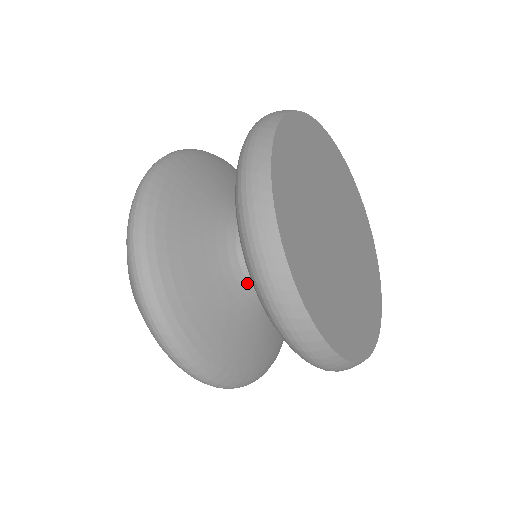
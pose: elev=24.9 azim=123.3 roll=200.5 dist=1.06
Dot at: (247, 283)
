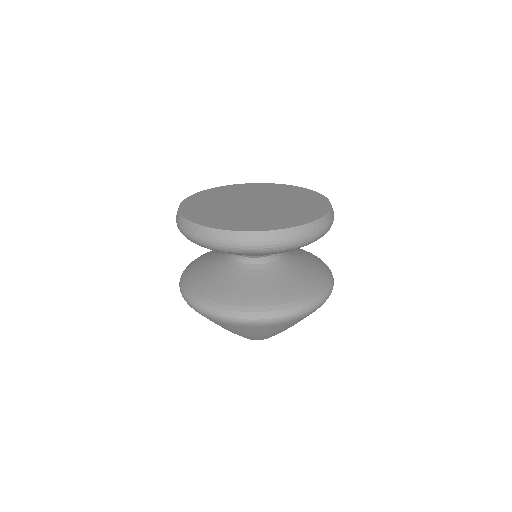
Dot at: (255, 265)
